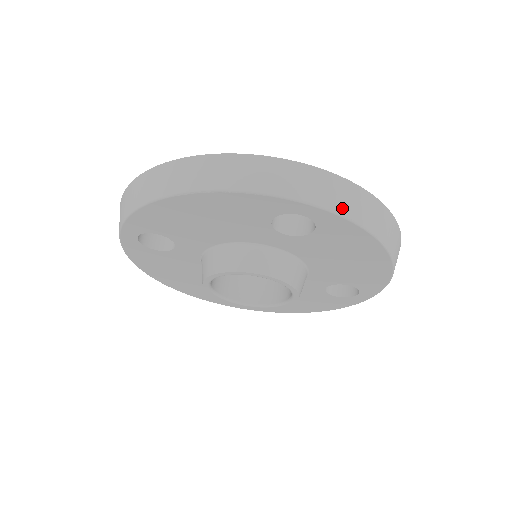
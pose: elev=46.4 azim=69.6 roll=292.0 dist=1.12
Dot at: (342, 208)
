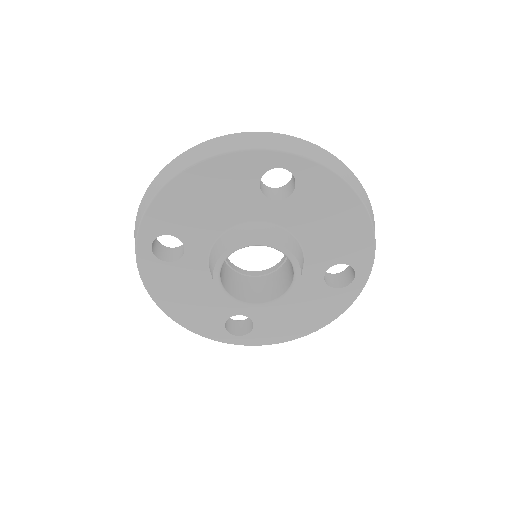
Dot at: (310, 156)
